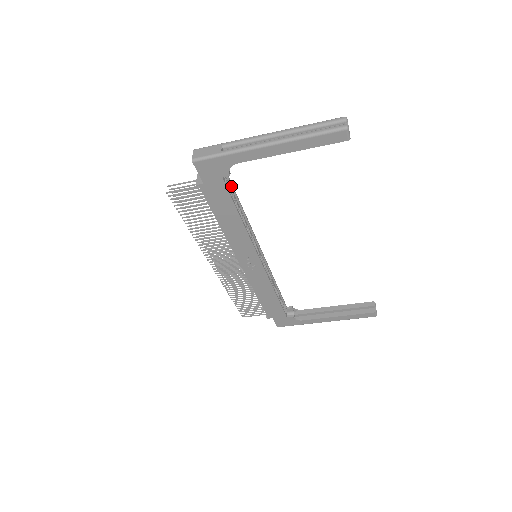
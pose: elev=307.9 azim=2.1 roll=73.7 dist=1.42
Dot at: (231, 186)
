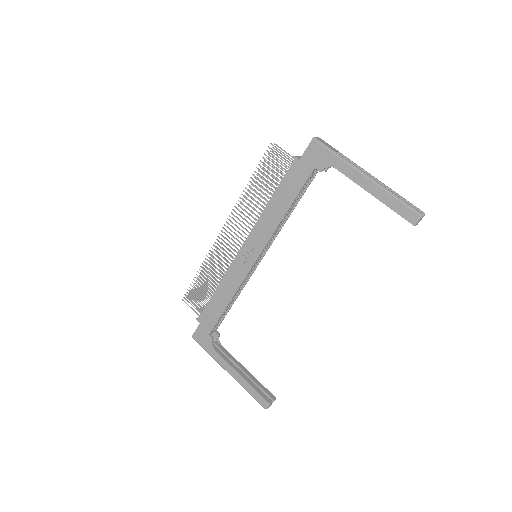
Dot at: (307, 186)
